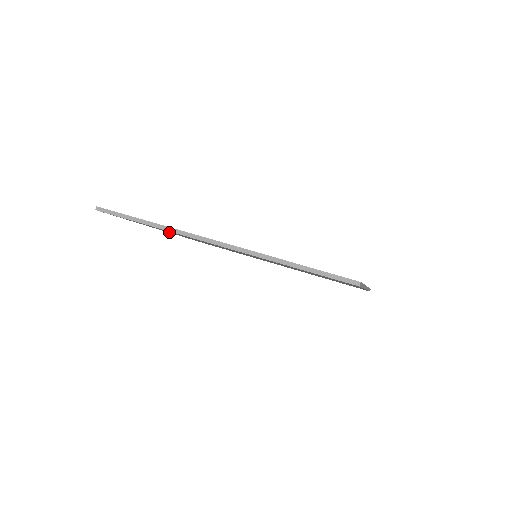
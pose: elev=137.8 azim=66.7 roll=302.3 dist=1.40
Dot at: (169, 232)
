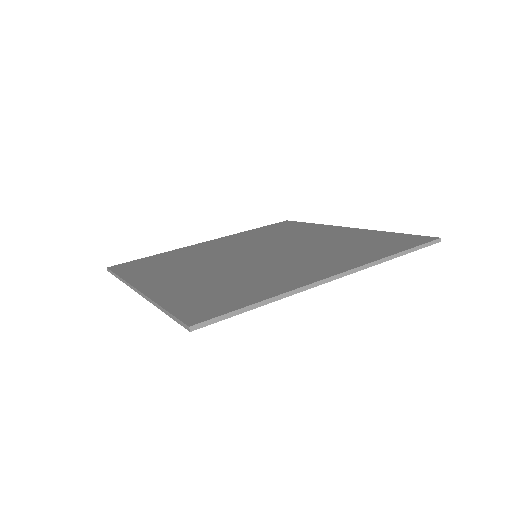
Dot at: occluded
